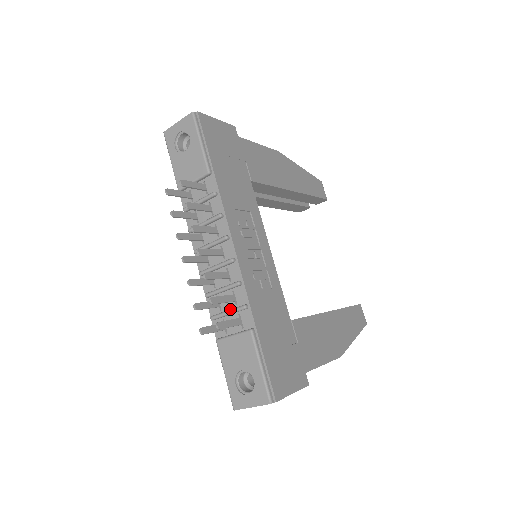
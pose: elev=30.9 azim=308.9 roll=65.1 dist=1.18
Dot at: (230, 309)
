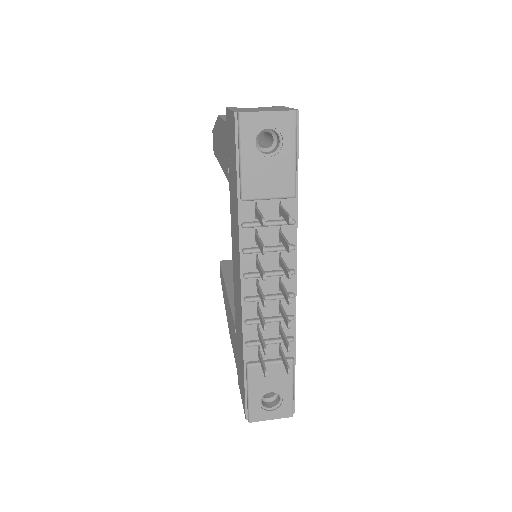
Dot at: (275, 340)
